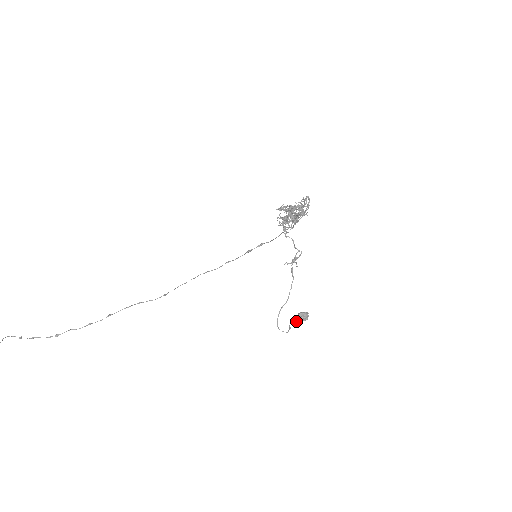
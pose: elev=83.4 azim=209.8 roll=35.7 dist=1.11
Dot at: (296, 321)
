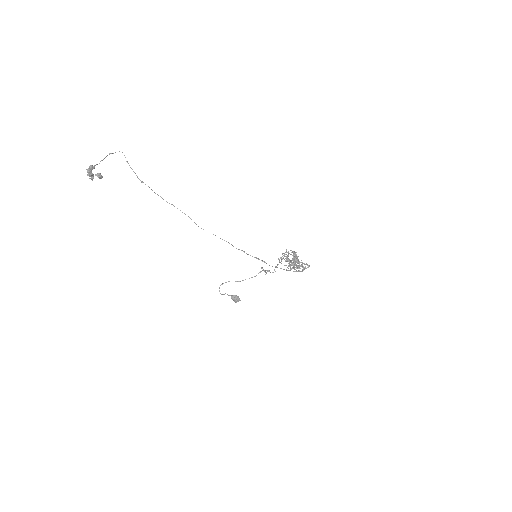
Dot at: (231, 297)
